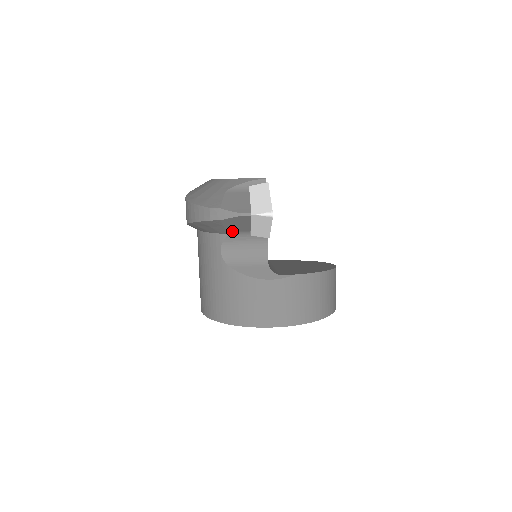
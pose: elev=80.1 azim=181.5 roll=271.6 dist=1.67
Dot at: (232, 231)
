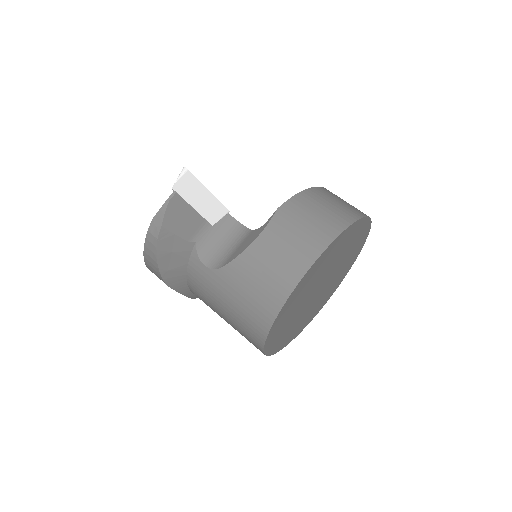
Dot at: (192, 237)
